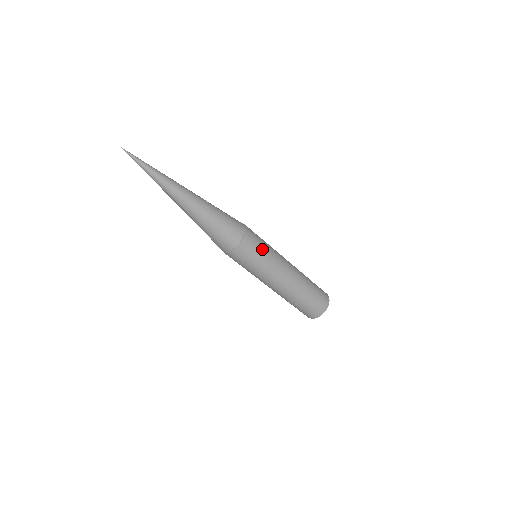
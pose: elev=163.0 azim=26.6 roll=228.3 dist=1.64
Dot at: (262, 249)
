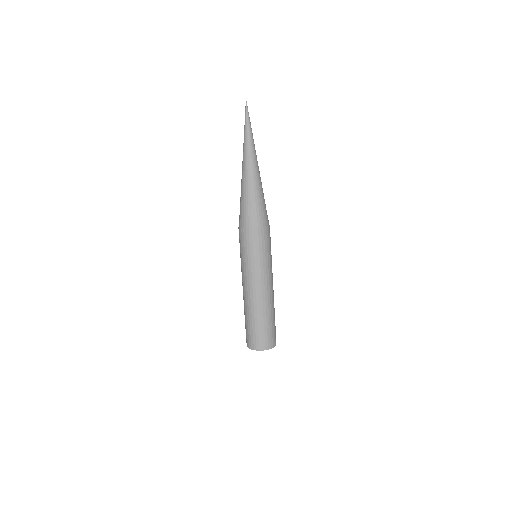
Dot at: (270, 248)
